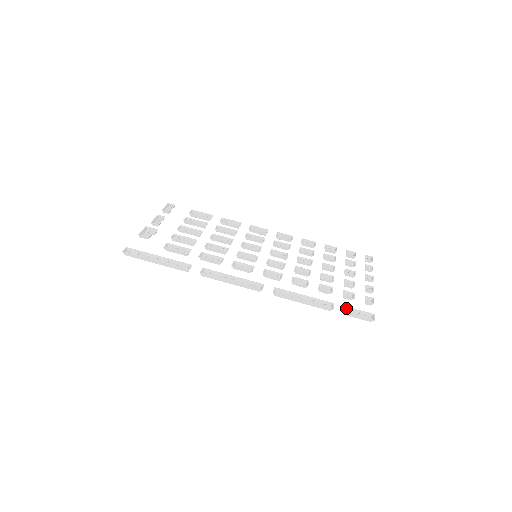
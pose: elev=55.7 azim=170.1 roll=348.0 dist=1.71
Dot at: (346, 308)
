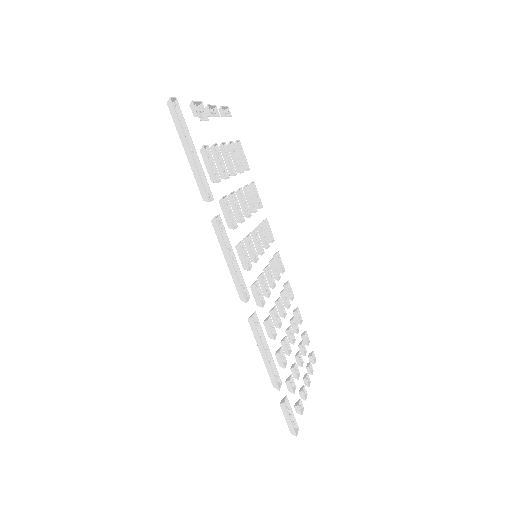
Dot at: (286, 398)
